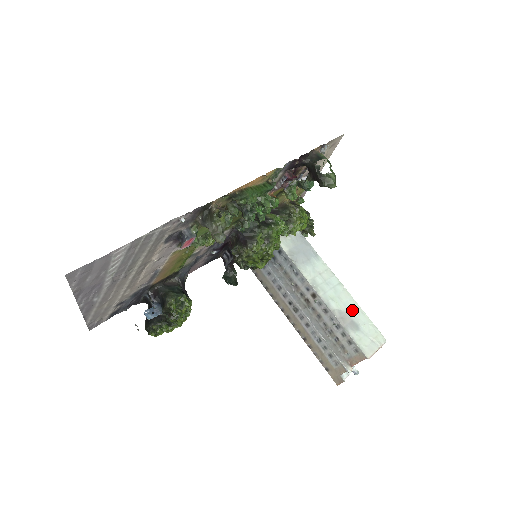
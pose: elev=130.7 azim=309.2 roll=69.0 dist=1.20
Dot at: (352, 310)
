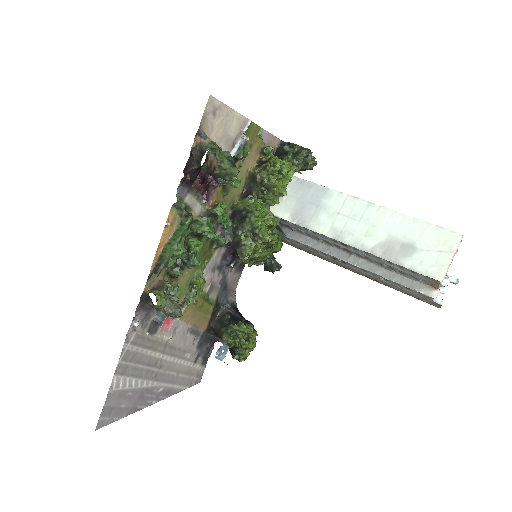
Dot at: (397, 229)
